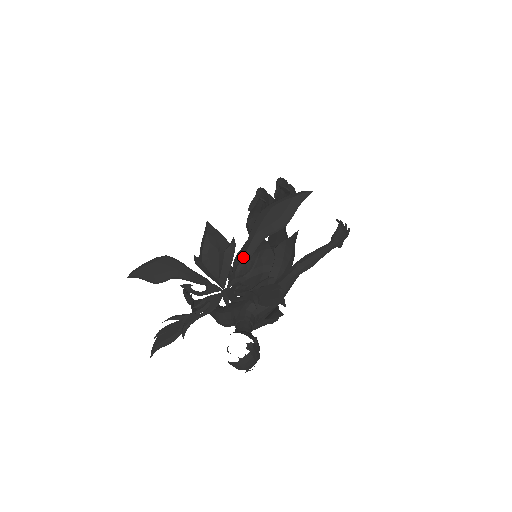
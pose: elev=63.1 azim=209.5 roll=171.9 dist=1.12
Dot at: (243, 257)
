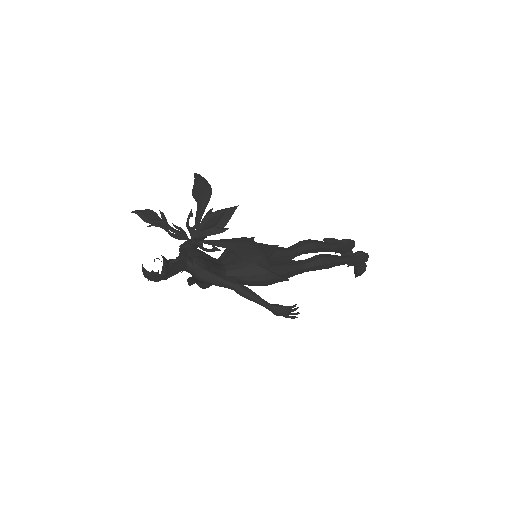
Dot at: (215, 241)
